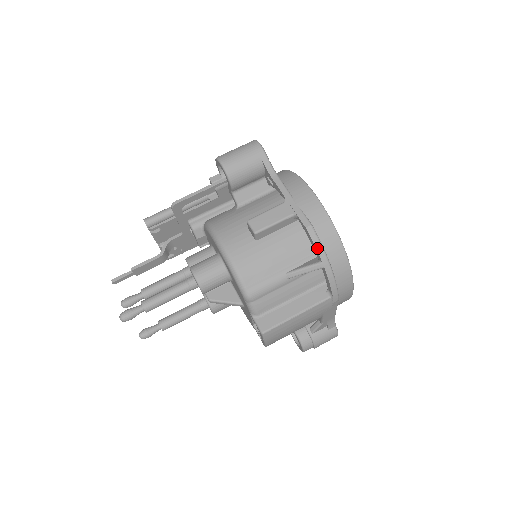
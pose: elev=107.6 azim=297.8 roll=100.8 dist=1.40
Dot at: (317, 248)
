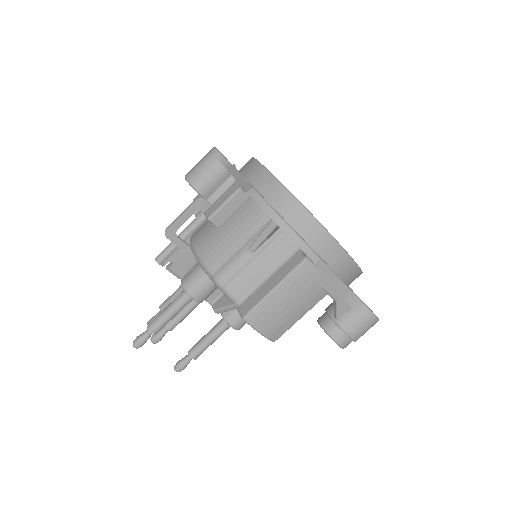
Dot at: (262, 207)
